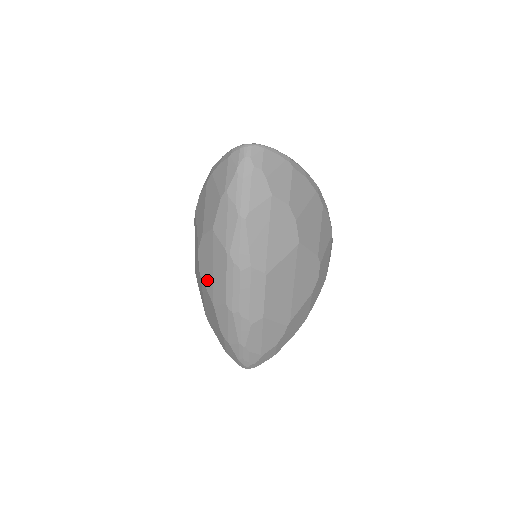
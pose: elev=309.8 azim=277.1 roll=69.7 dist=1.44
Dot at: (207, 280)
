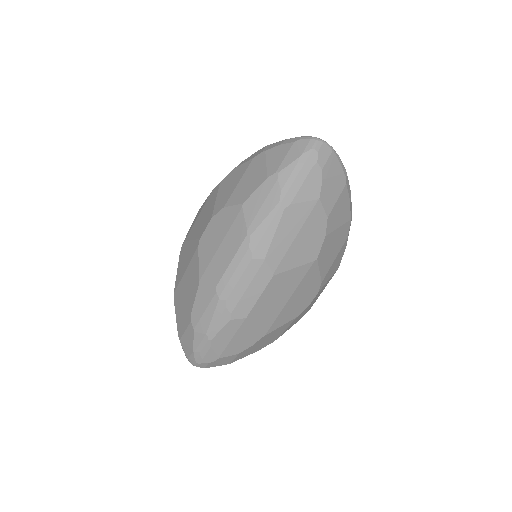
Dot at: (205, 254)
